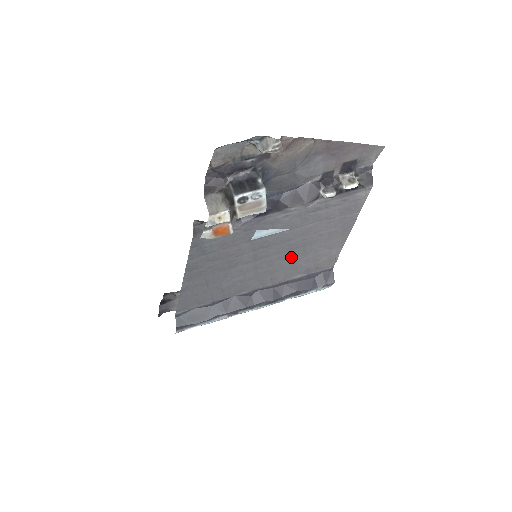
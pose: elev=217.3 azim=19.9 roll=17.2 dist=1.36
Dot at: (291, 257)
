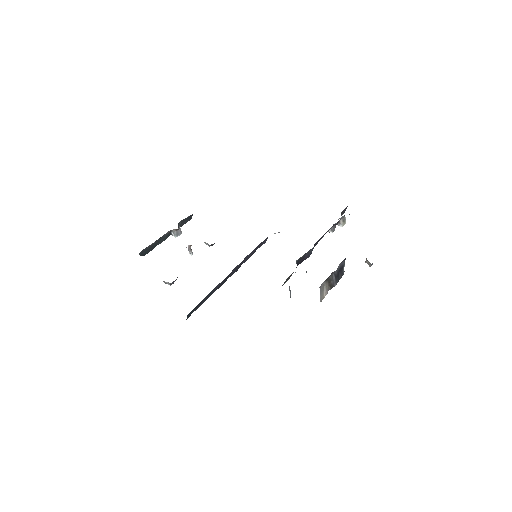
Dot at: occluded
